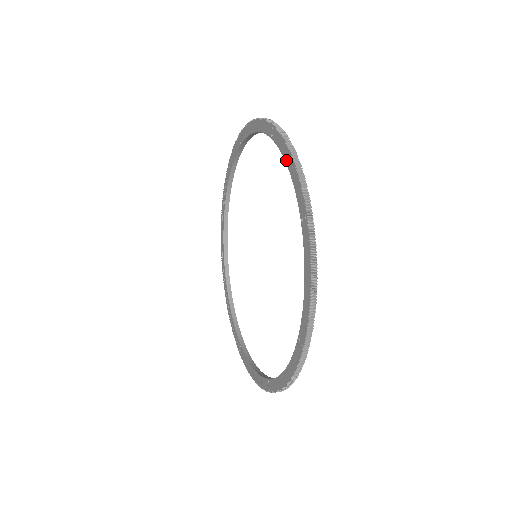
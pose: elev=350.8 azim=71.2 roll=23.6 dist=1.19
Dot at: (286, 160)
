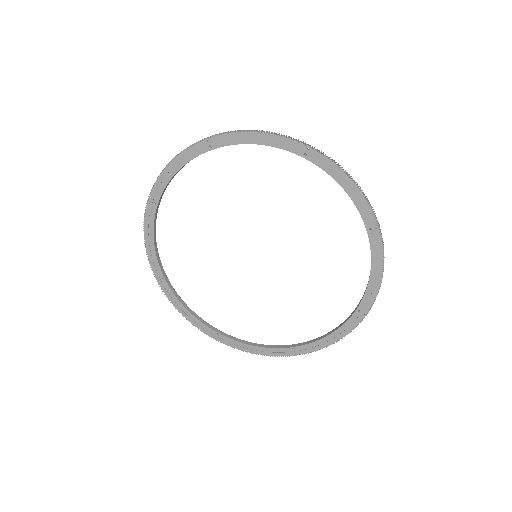
Dot at: (248, 142)
